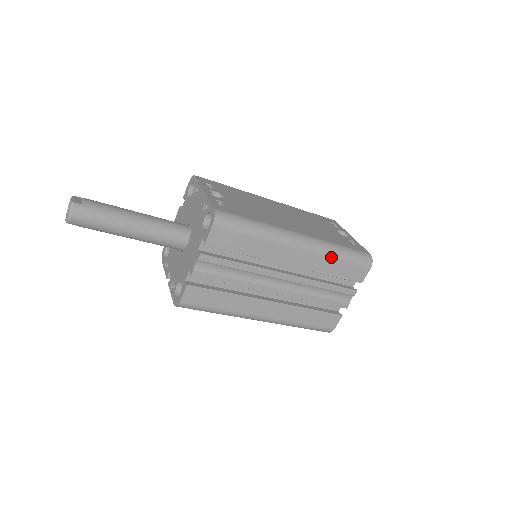
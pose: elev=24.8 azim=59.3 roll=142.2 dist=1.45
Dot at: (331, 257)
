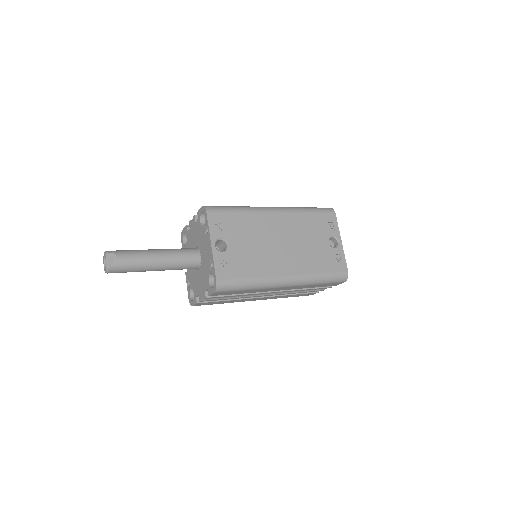
Dot at: (311, 285)
